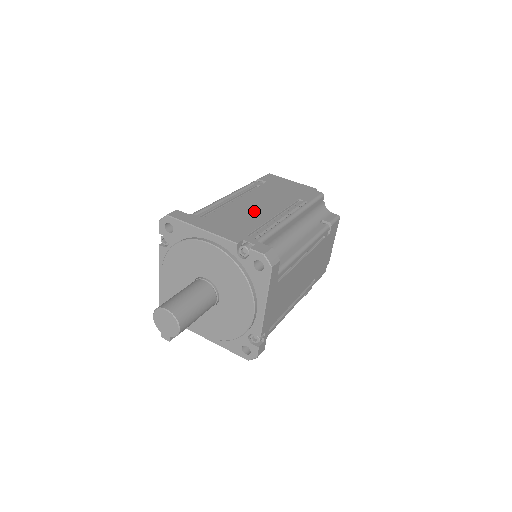
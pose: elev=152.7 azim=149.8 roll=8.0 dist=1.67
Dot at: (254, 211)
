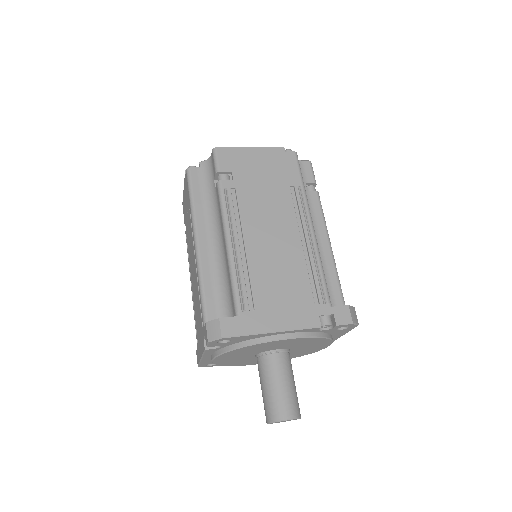
Dot at: (280, 252)
